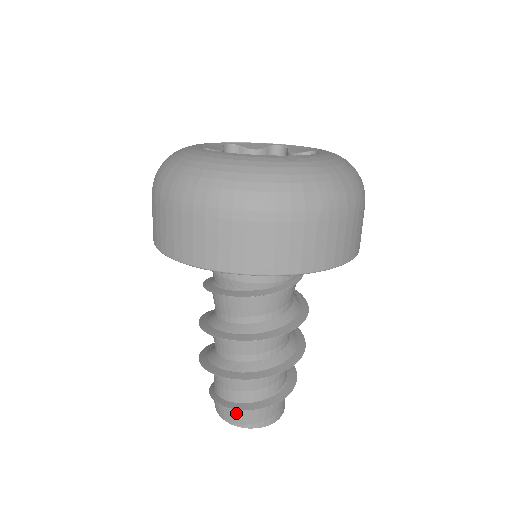
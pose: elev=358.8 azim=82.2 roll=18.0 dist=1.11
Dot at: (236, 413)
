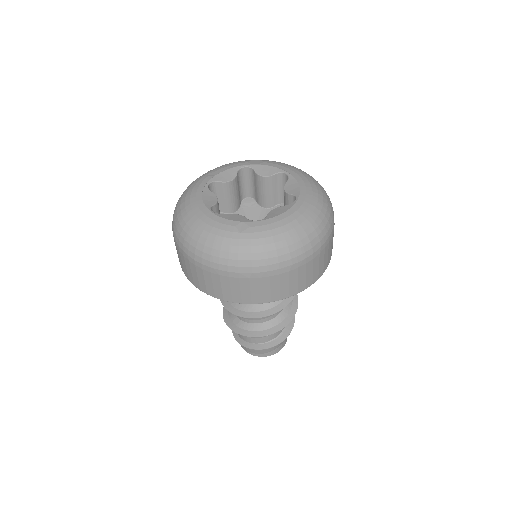
Dot at: occluded
